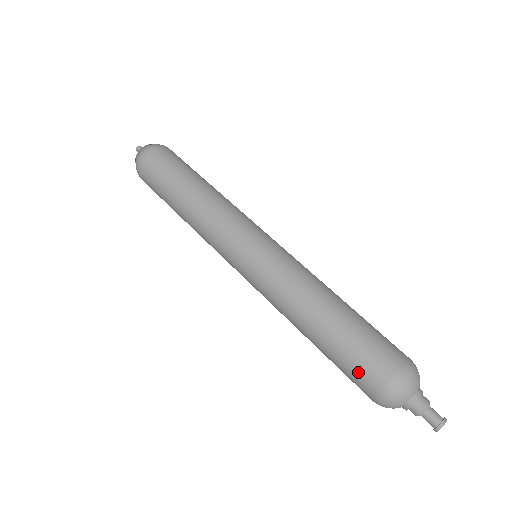
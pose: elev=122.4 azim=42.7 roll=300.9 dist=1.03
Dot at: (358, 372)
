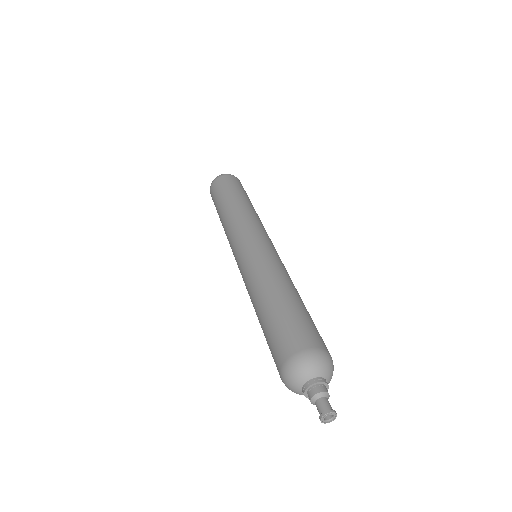
Dot at: (289, 334)
